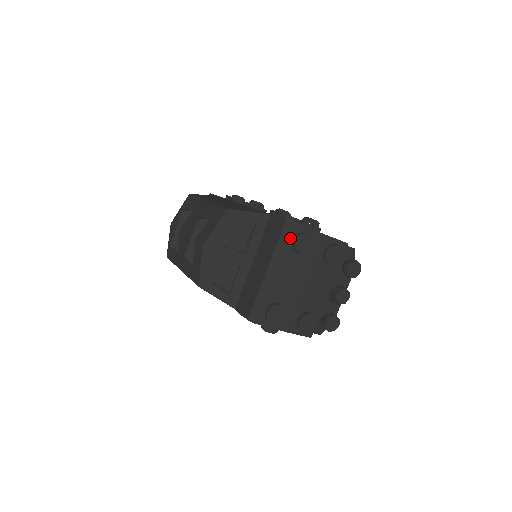
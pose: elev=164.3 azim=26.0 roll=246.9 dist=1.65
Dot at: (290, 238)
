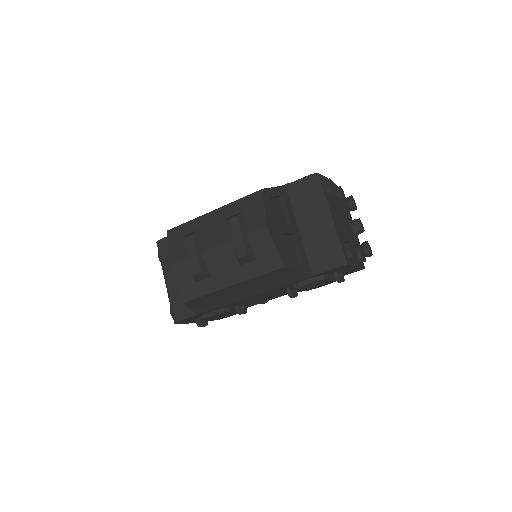
Dot at: (323, 186)
